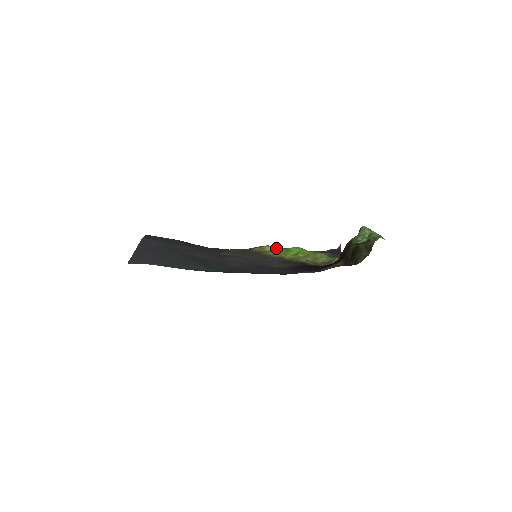
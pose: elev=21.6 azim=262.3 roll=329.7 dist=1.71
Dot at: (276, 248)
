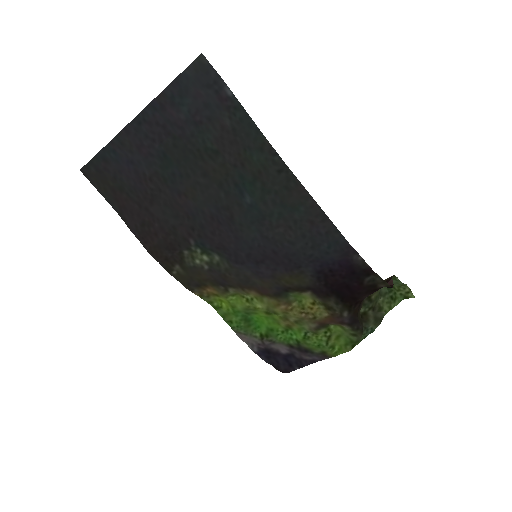
Dot at: (228, 310)
